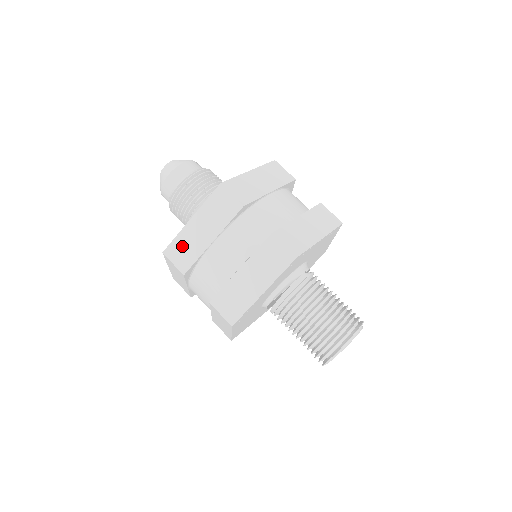
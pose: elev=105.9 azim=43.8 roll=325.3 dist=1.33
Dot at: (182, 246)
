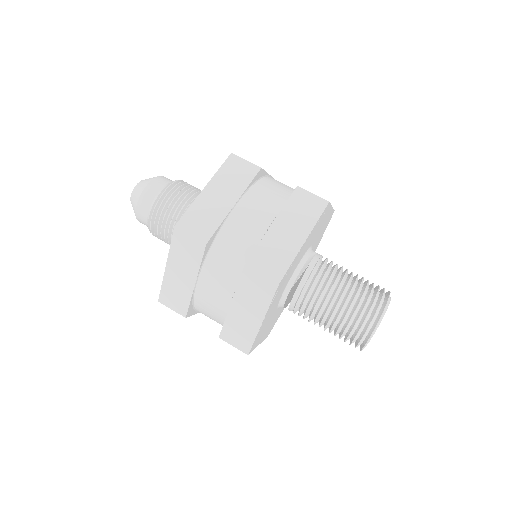
Dot at: (199, 215)
